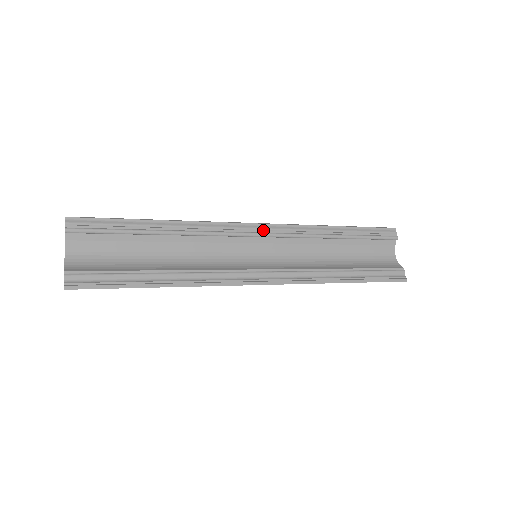
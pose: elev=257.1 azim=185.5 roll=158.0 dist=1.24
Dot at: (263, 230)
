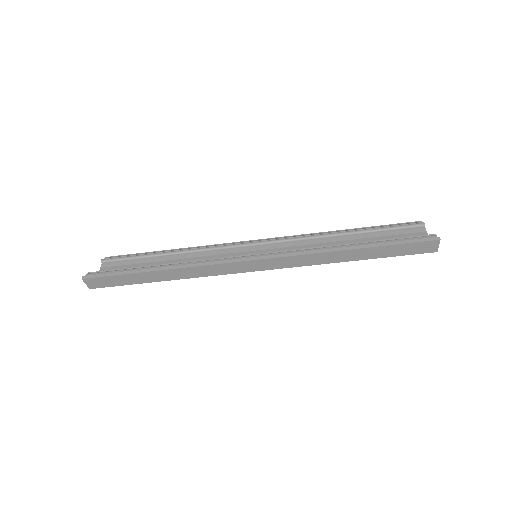
Dot at: (263, 241)
